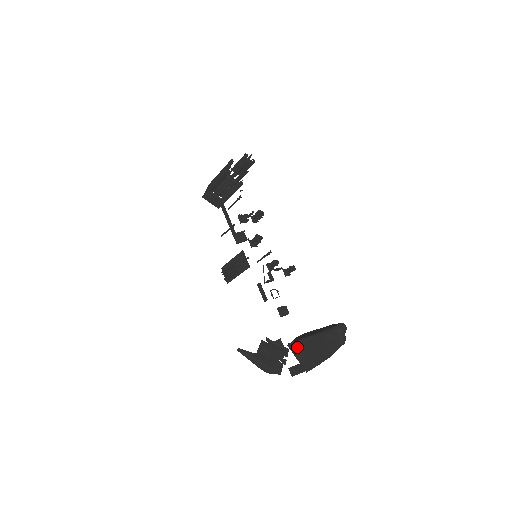
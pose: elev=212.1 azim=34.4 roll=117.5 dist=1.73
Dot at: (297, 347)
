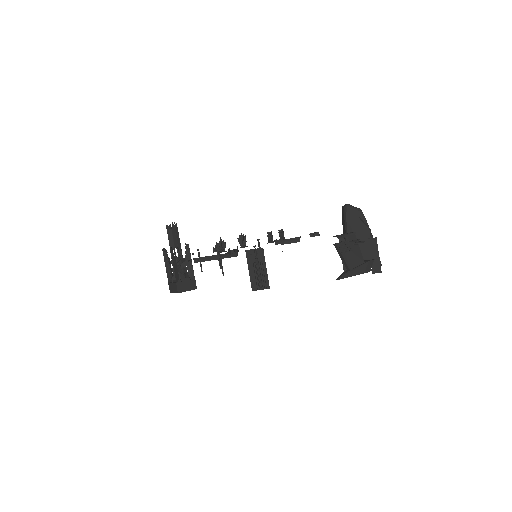
Dot at: occluded
